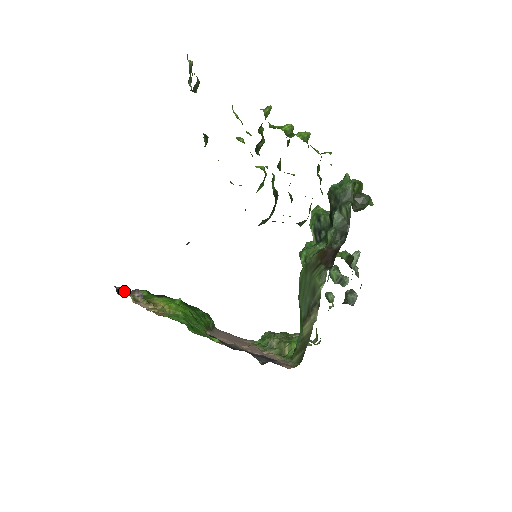
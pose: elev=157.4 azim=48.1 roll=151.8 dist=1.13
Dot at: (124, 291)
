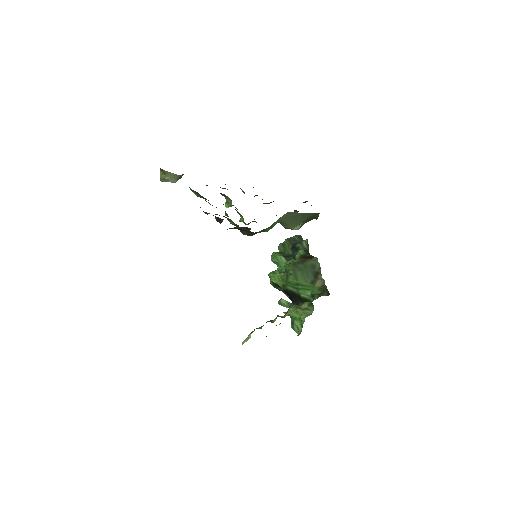
Dot at: occluded
